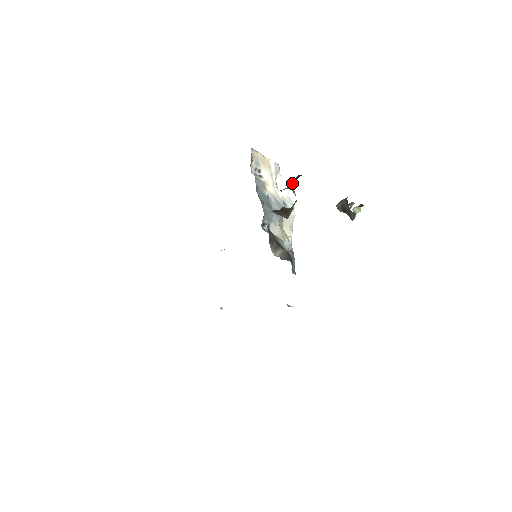
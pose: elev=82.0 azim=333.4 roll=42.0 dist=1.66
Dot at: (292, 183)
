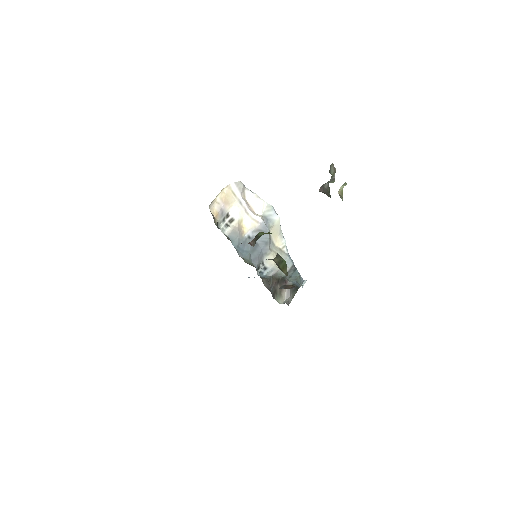
Dot at: (275, 257)
